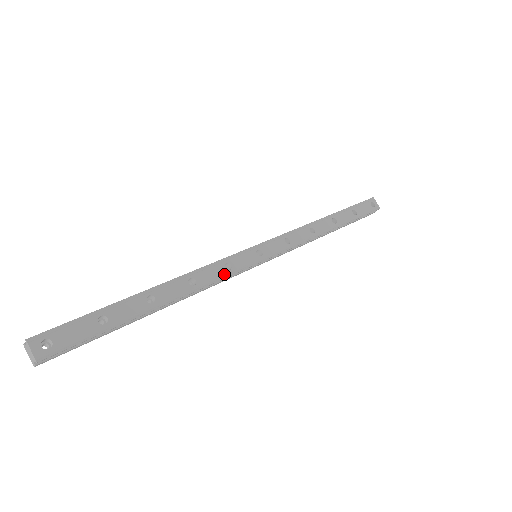
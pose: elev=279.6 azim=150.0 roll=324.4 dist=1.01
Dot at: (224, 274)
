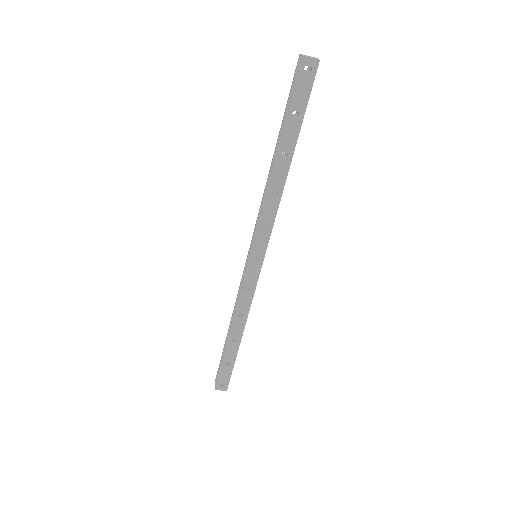
Dot at: (251, 294)
